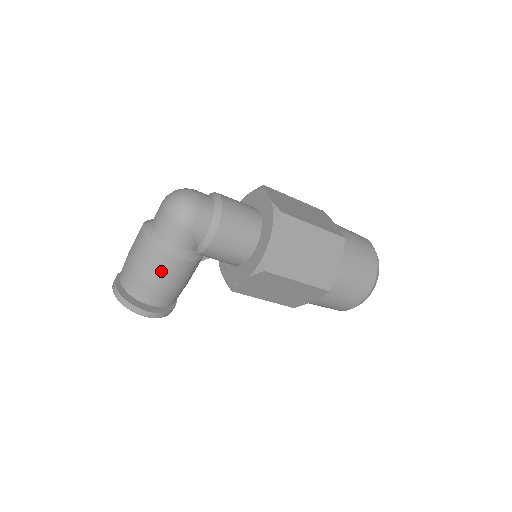
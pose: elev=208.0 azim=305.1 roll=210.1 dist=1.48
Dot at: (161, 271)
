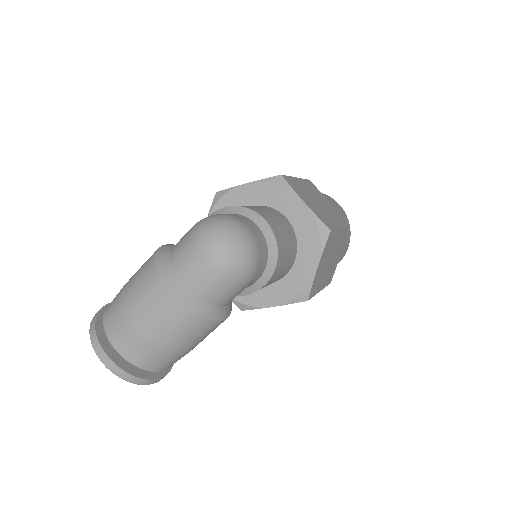
Dot at: (199, 338)
